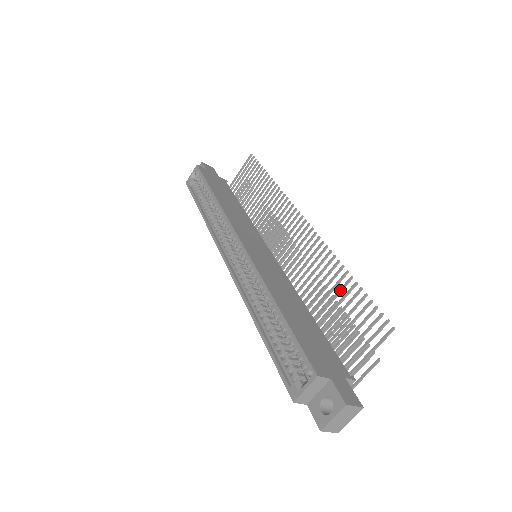
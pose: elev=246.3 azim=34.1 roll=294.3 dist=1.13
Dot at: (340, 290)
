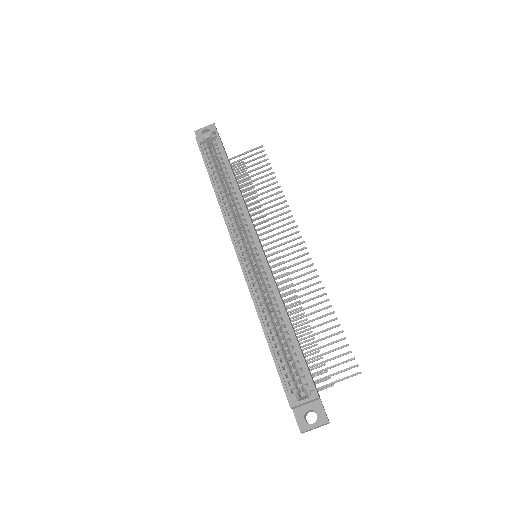
Dot at: (324, 323)
